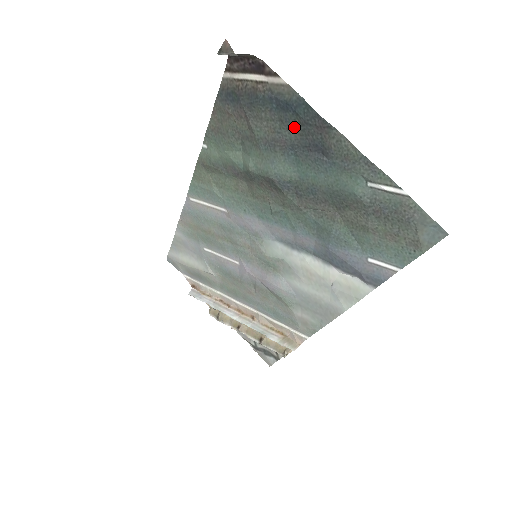
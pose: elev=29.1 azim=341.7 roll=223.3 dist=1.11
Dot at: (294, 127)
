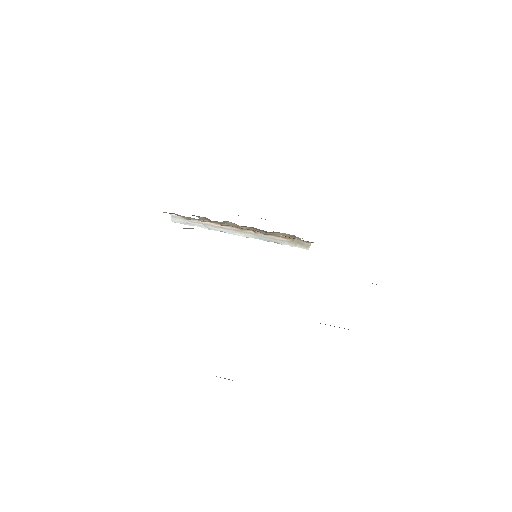
Dot at: occluded
